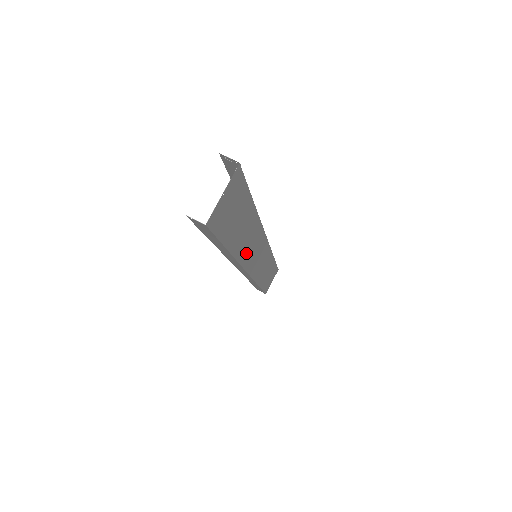
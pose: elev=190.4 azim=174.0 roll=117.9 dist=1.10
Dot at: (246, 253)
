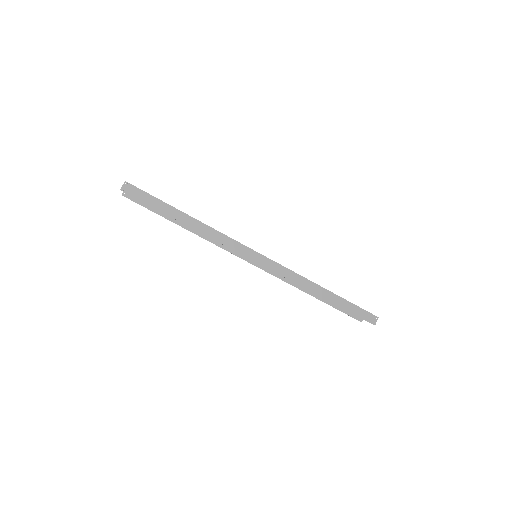
Dot at: occluded
